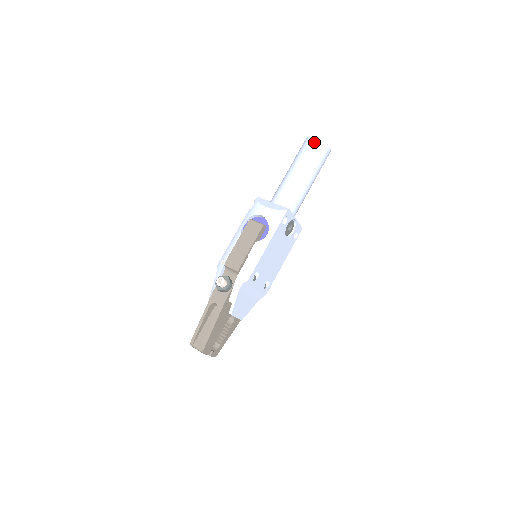
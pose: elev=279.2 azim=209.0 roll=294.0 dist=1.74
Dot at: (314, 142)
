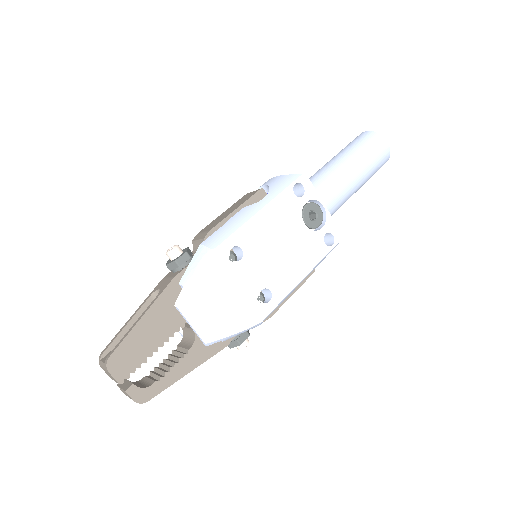
Dot at: (362, 134)
